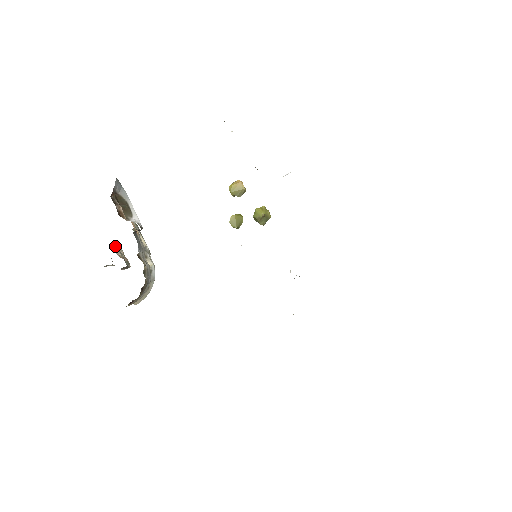
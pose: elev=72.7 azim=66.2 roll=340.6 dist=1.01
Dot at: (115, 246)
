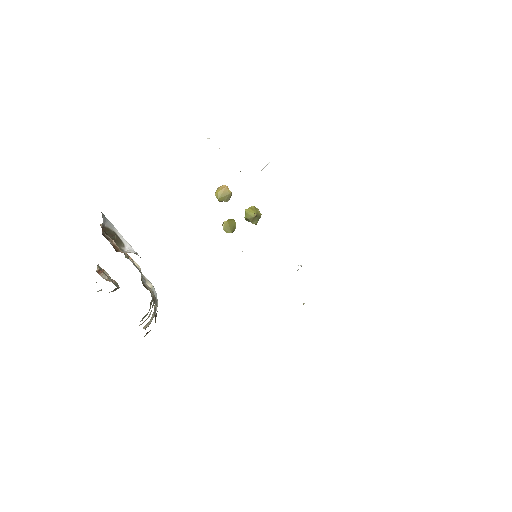
Dot at: (99, 271)
